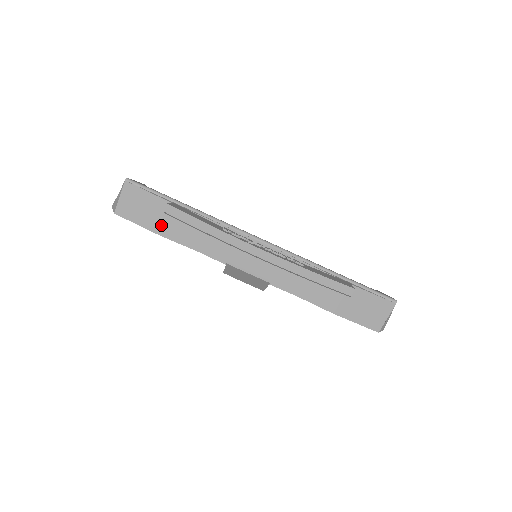
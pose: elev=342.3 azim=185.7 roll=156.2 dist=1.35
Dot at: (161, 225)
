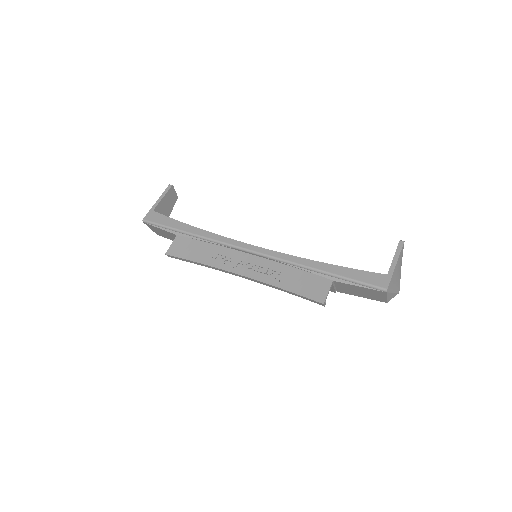
Dot at: occluded
